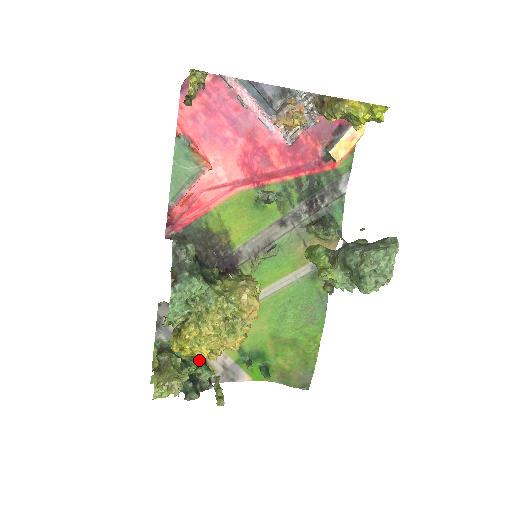
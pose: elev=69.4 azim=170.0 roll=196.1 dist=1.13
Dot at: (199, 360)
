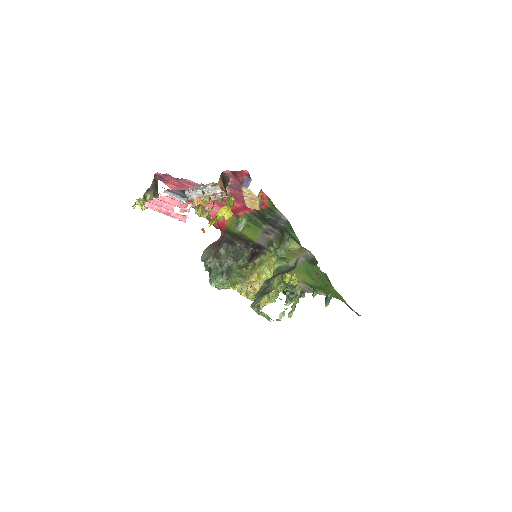
Dot at: (287, 283)
